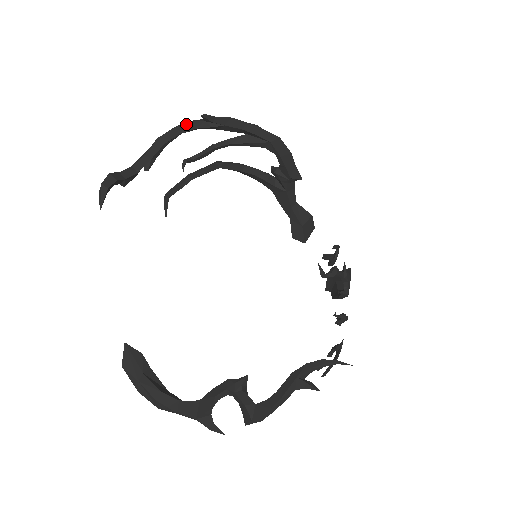
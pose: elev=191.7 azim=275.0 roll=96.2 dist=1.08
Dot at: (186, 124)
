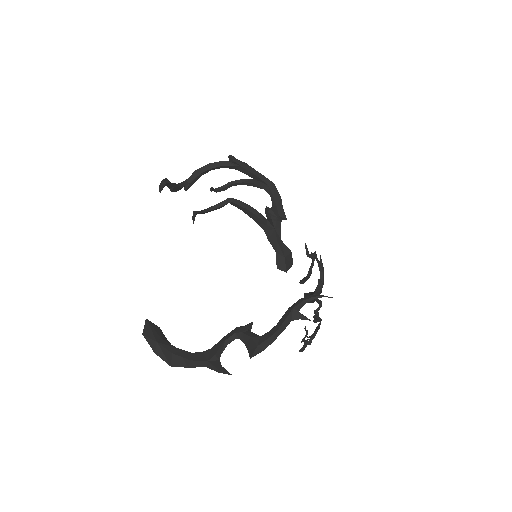
Dot at: (217, 162)
